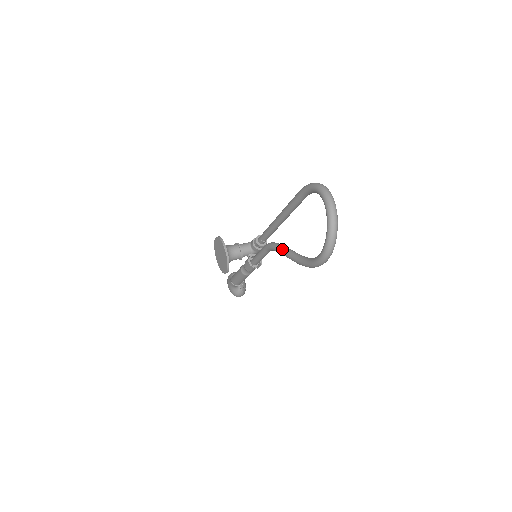
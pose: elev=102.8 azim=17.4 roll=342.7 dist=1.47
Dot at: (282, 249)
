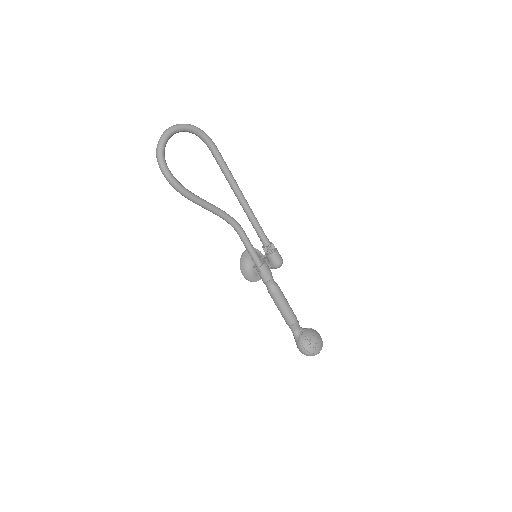
Dot at: occluded
